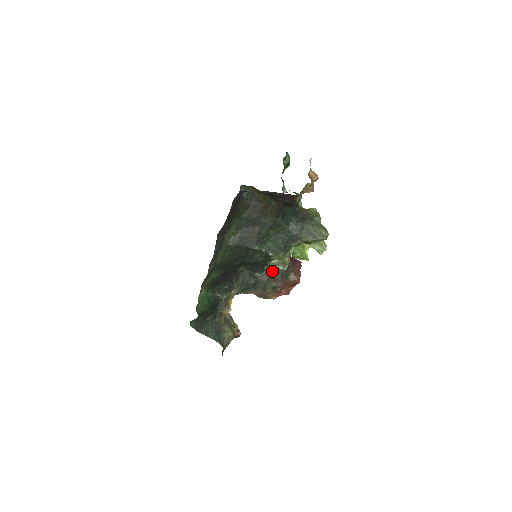
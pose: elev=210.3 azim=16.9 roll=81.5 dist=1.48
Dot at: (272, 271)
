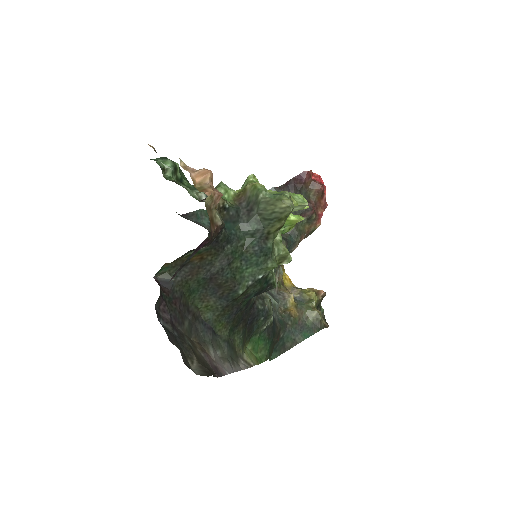
Dot at: occluded
